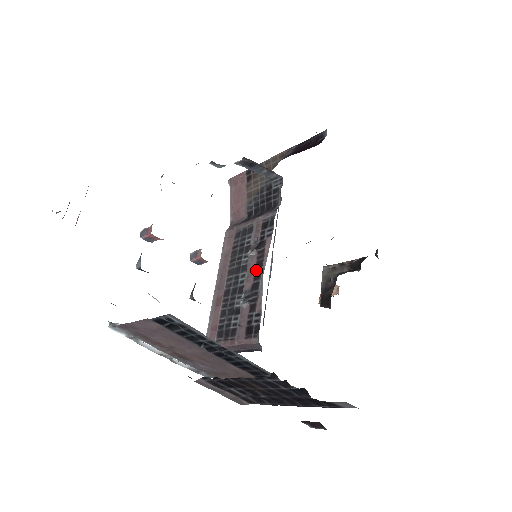
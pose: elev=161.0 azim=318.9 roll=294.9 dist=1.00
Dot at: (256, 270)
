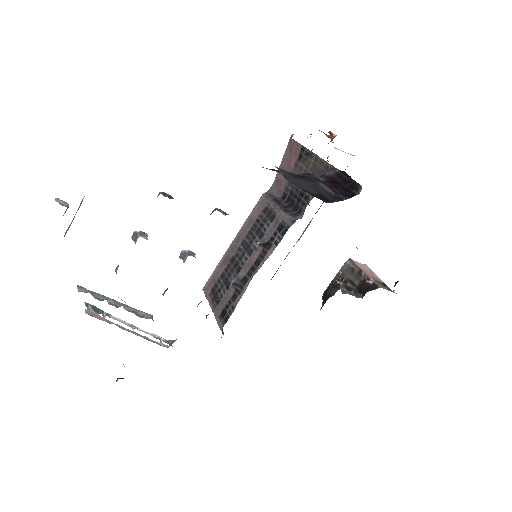
Dot at: (253, 266)
